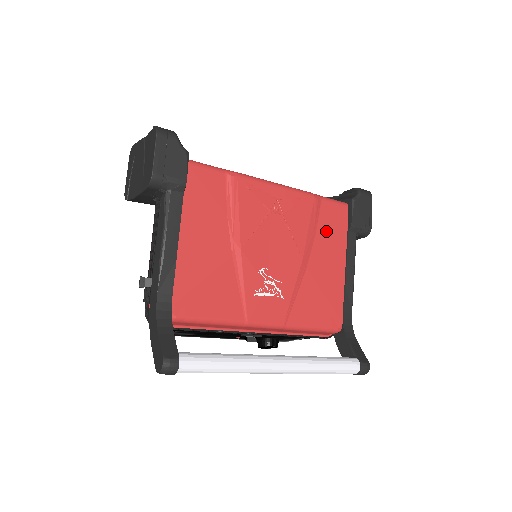
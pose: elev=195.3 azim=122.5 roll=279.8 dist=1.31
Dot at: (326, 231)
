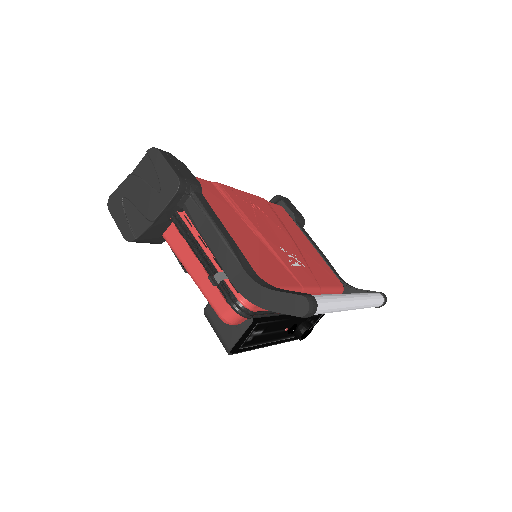
Dot at: (286, 222)
